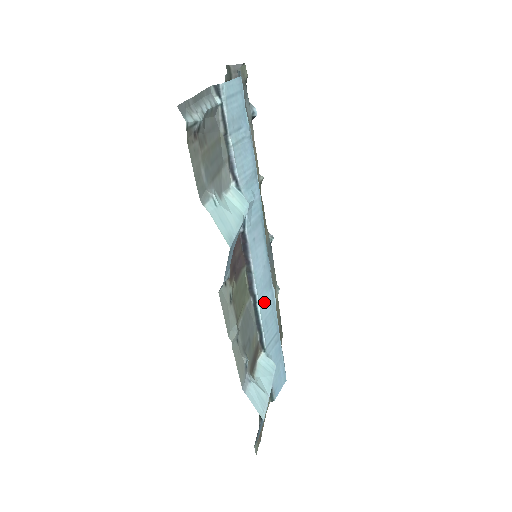
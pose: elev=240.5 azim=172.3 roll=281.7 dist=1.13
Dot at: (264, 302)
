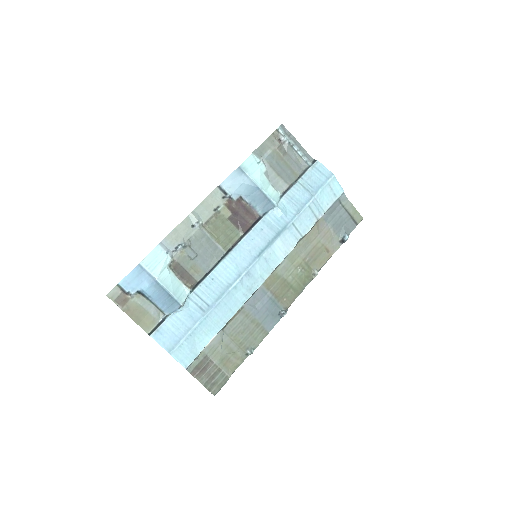
Dot at: (227, 268)
